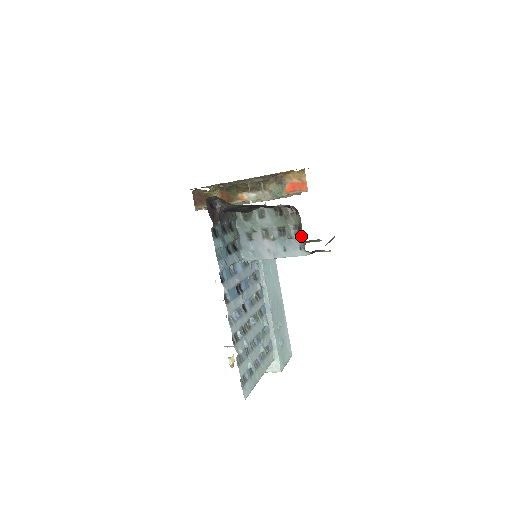
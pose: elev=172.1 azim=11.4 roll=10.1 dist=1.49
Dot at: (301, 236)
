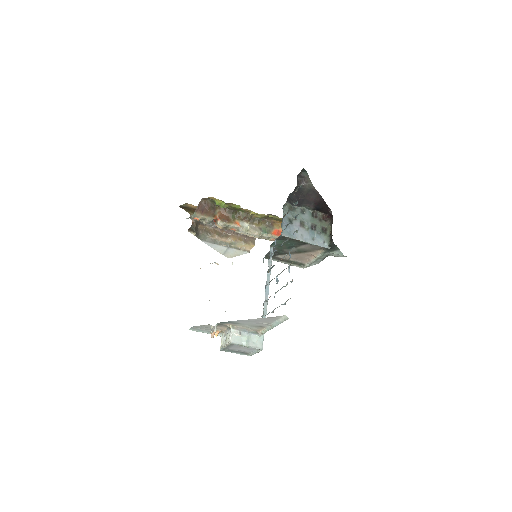
Dot at: (326, 235)
